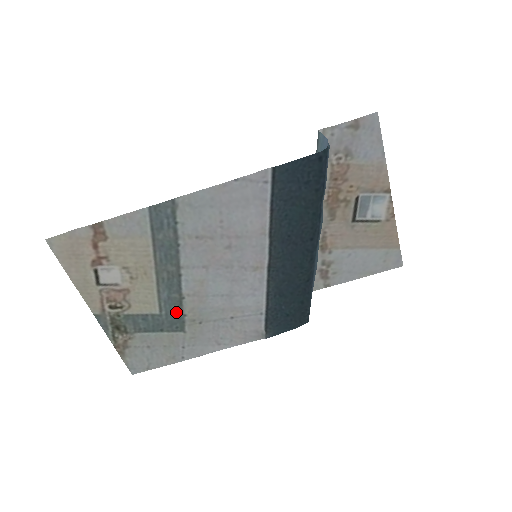
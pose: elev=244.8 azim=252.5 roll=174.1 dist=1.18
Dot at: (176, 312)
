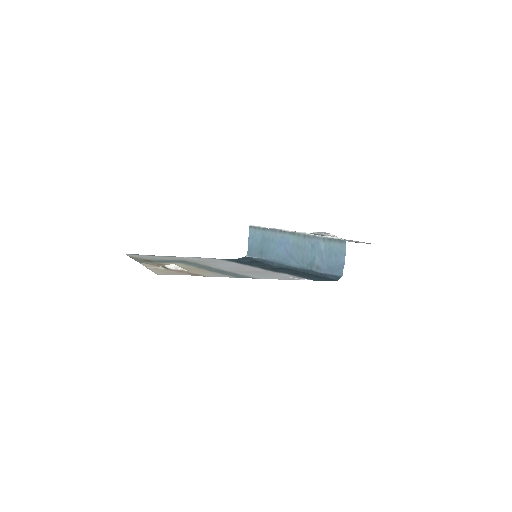
Dot at: occluded
